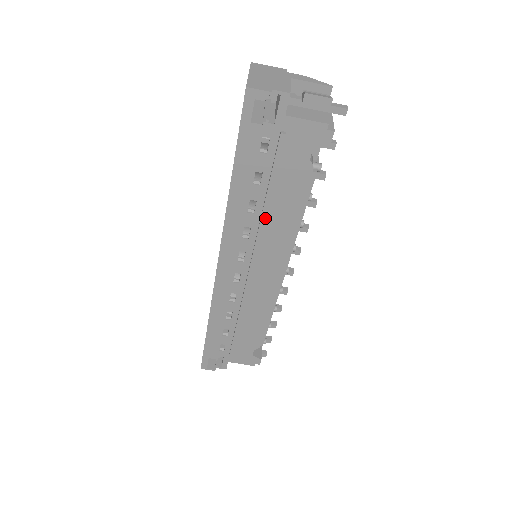
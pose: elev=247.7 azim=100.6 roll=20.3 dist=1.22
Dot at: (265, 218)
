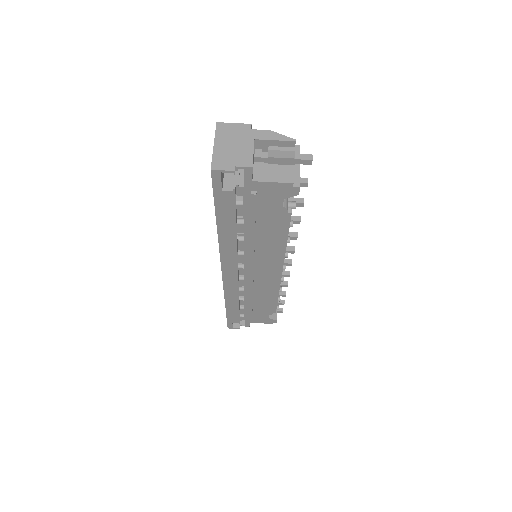
Dot at: (254, 244)
